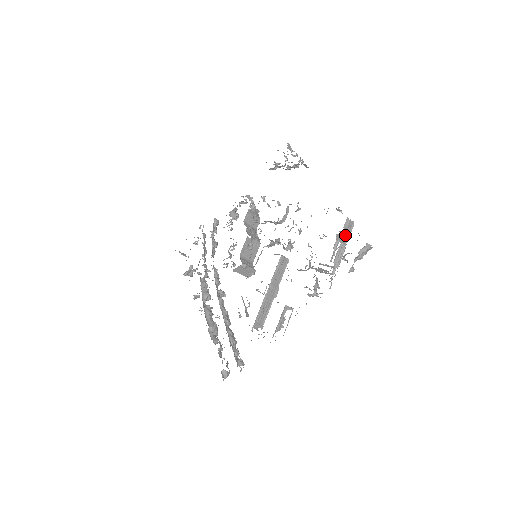
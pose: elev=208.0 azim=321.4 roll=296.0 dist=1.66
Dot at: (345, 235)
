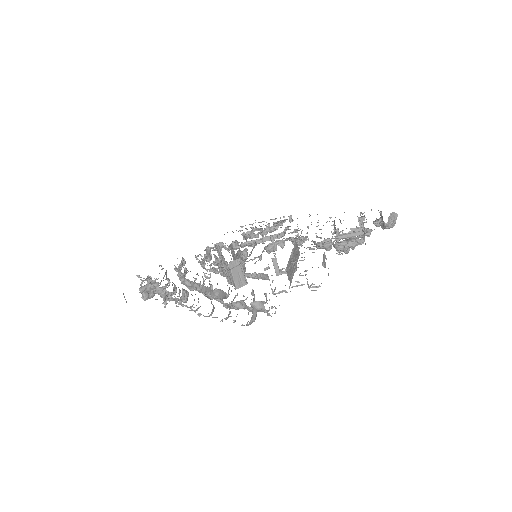
Dot at: occluded
